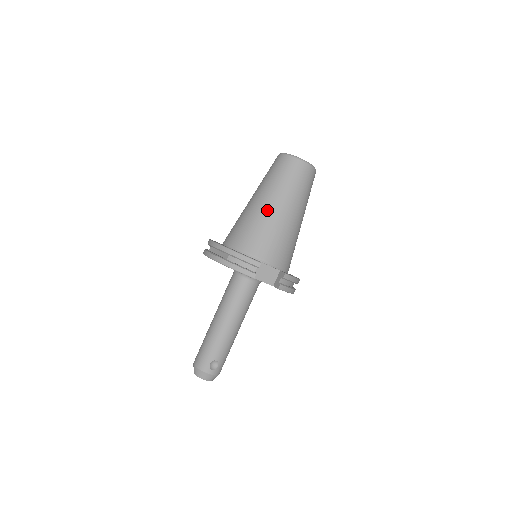
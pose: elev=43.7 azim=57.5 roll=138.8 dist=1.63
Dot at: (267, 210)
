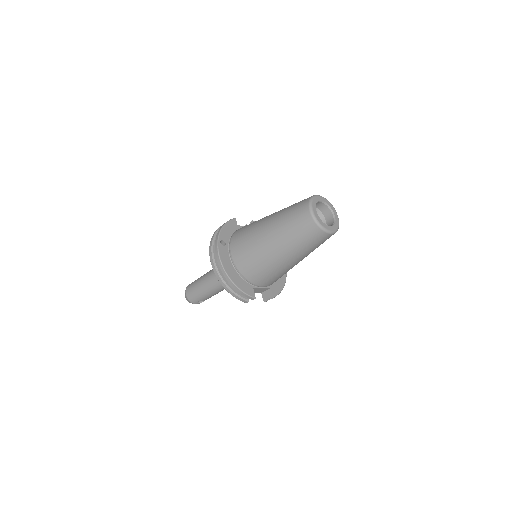
Dot at: (276, 259)
